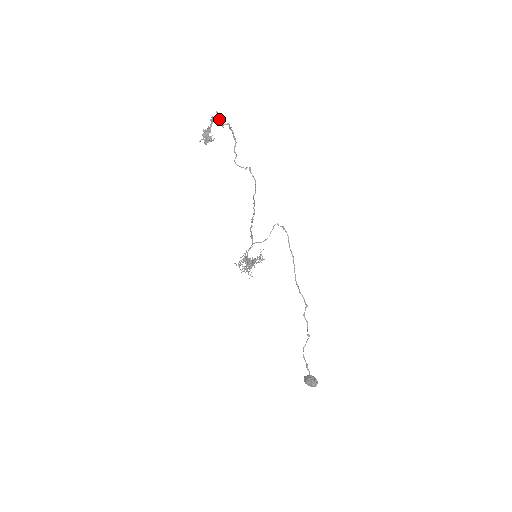
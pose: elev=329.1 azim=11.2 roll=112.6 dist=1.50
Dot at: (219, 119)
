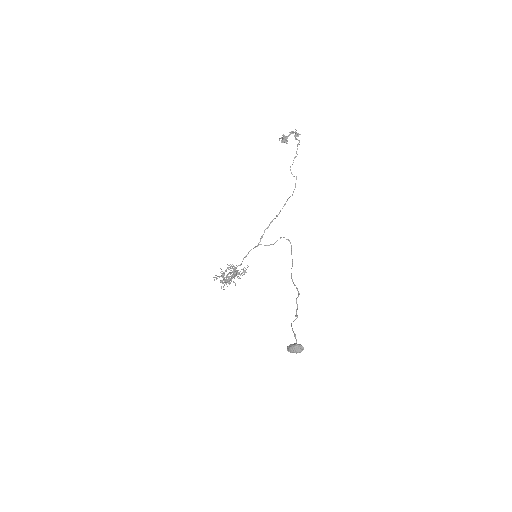
Dot at: (297, 134)
